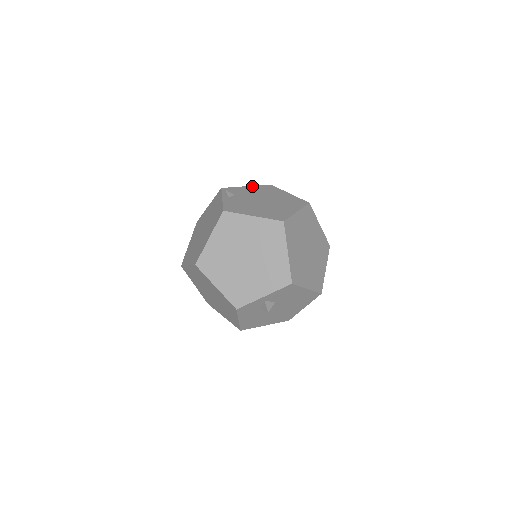
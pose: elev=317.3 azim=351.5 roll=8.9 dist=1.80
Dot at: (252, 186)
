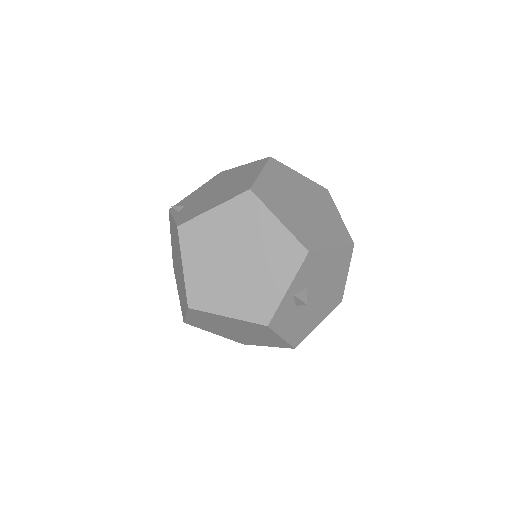
Dot at: (201, 186)
